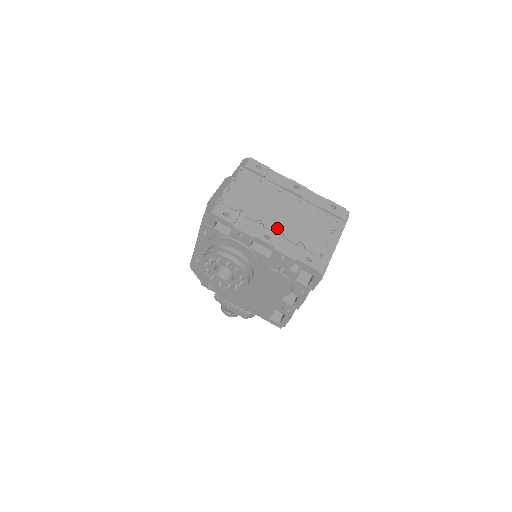
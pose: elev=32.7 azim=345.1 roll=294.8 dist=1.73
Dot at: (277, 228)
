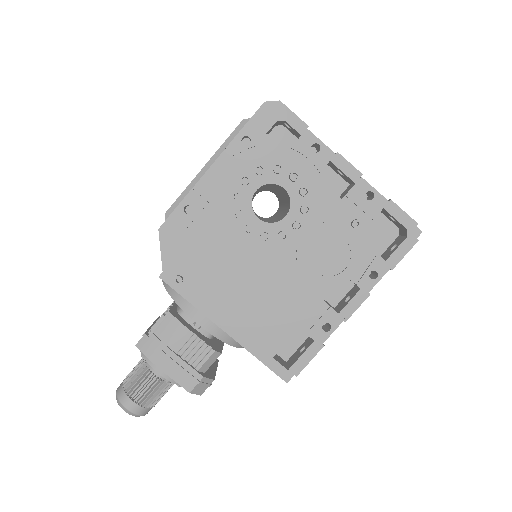
Dot at: occluded
